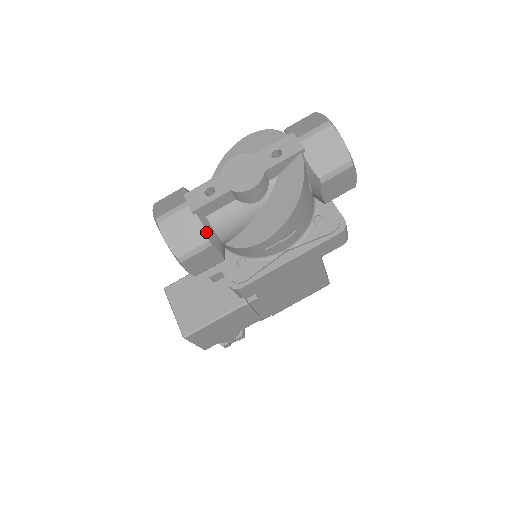
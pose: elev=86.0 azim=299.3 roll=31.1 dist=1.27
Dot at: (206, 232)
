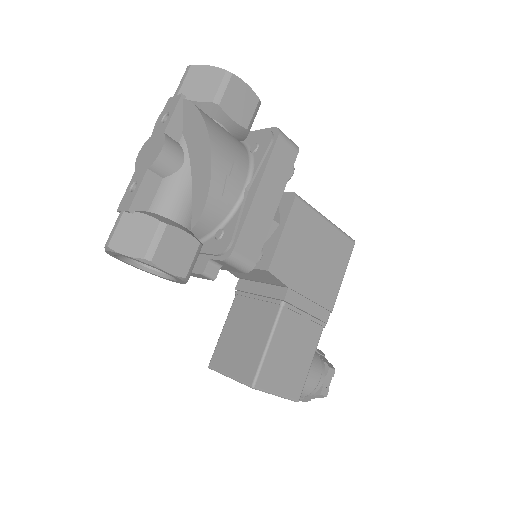
Dot at: (153, 217)
